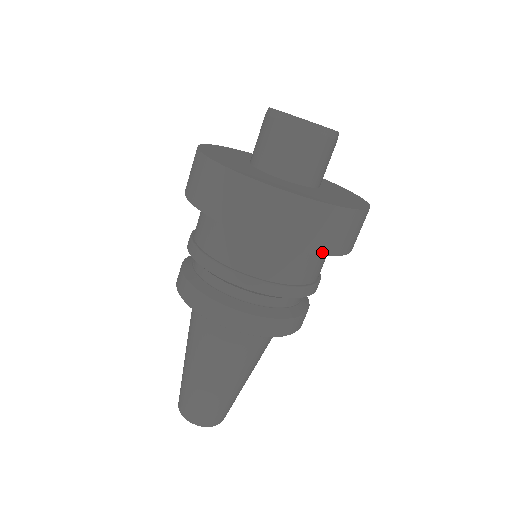
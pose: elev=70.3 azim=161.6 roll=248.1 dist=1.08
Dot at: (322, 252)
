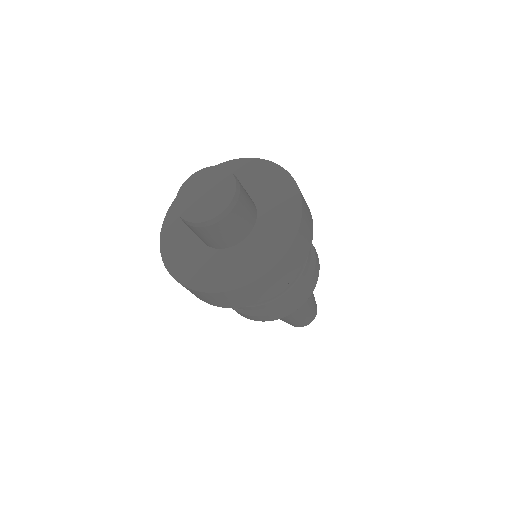
Dot at: (309, 248)
